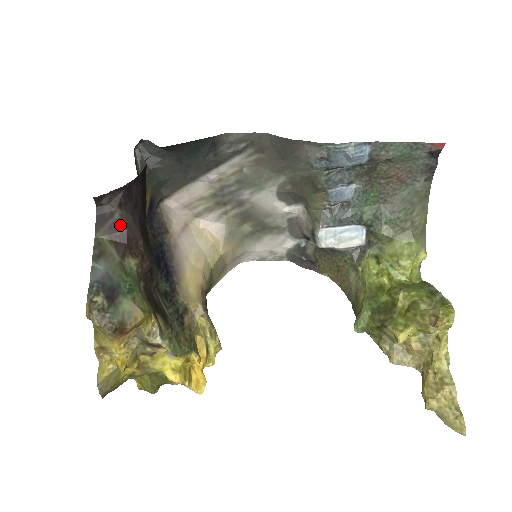
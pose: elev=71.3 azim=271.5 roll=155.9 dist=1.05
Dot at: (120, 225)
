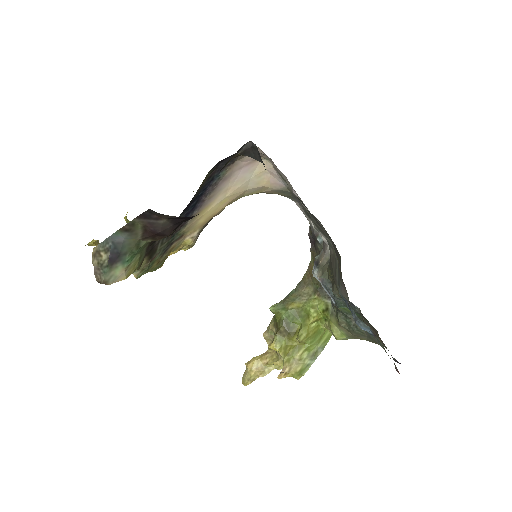
Dot at: (158, 227)
